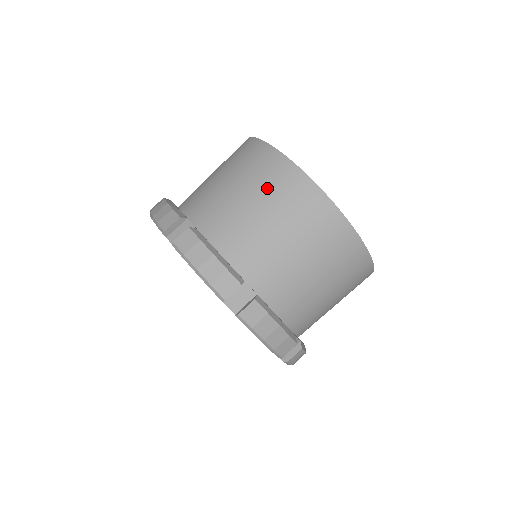
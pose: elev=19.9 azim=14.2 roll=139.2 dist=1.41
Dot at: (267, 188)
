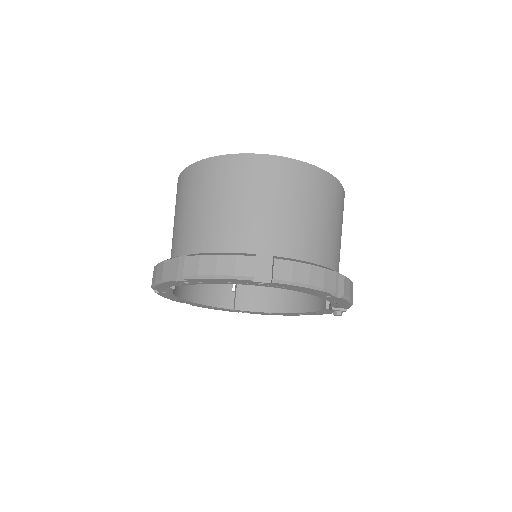
Dot at: (176, 204)
